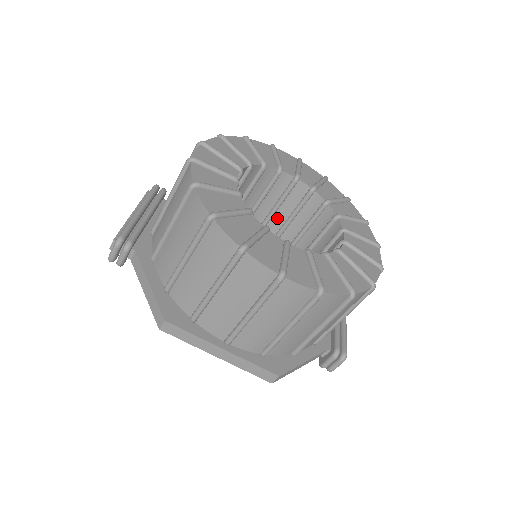
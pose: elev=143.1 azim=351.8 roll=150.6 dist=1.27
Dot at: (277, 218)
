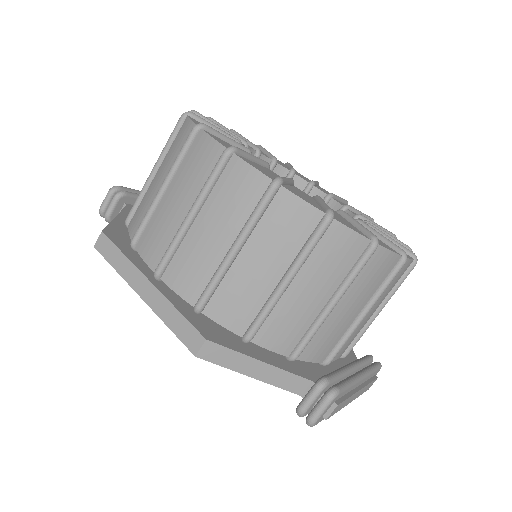
Dot at: occluded
